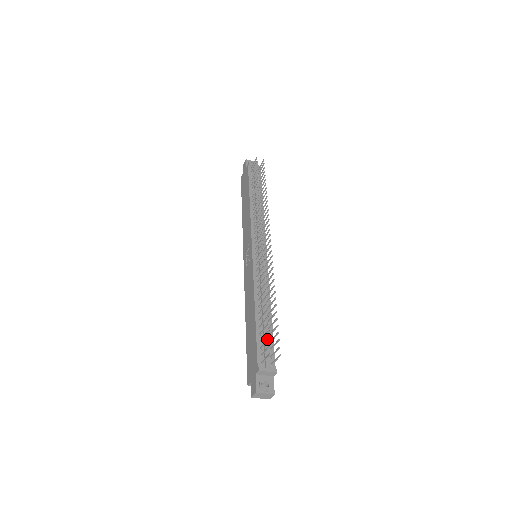
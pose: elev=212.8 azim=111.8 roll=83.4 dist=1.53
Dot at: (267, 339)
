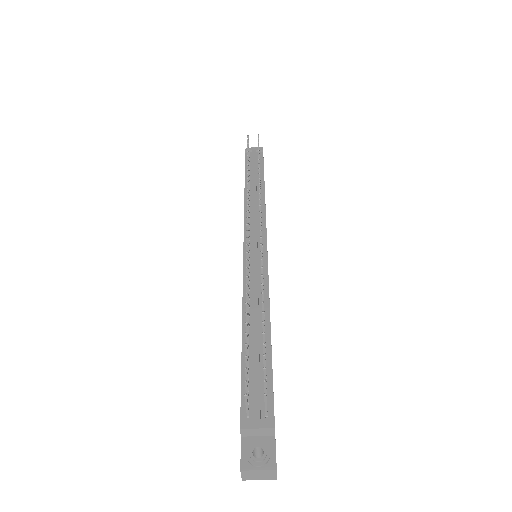
Dot at: occluded
